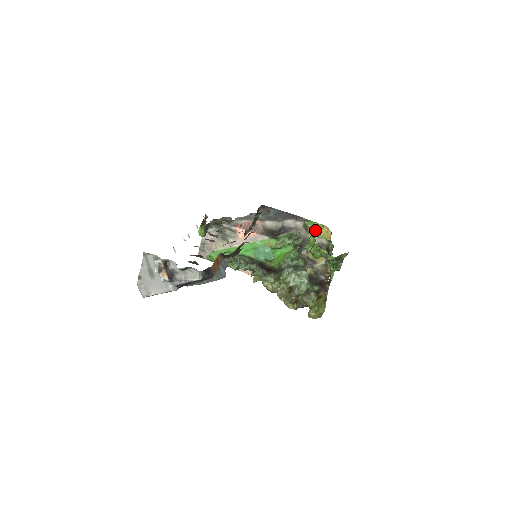
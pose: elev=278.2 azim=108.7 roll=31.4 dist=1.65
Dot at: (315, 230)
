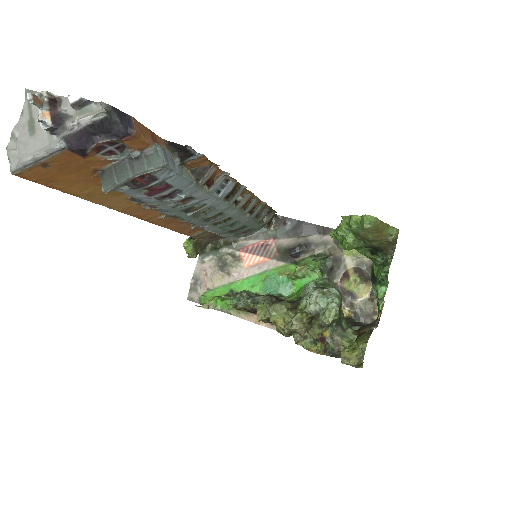
Dot at: occluded
